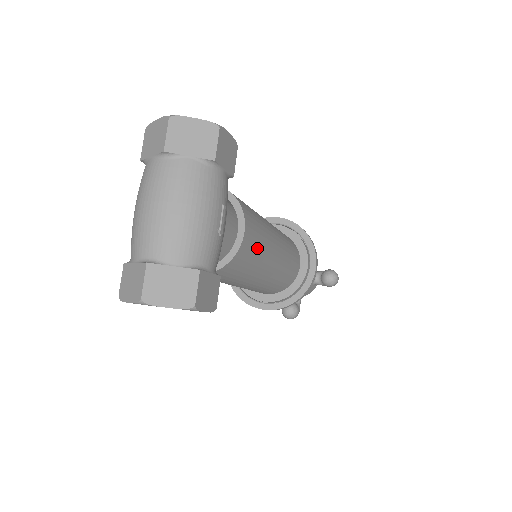
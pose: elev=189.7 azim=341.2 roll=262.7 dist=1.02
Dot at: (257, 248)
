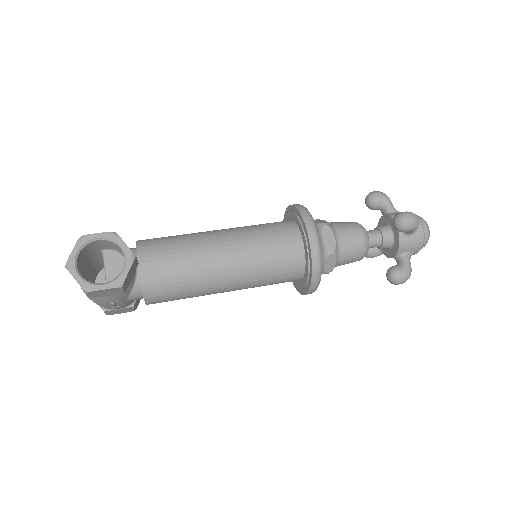
Dot at: occluded
